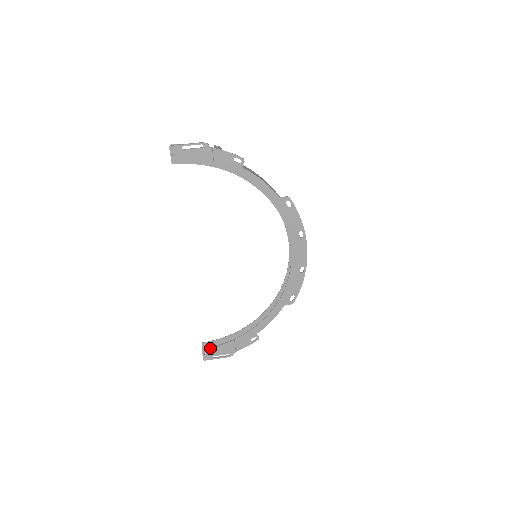
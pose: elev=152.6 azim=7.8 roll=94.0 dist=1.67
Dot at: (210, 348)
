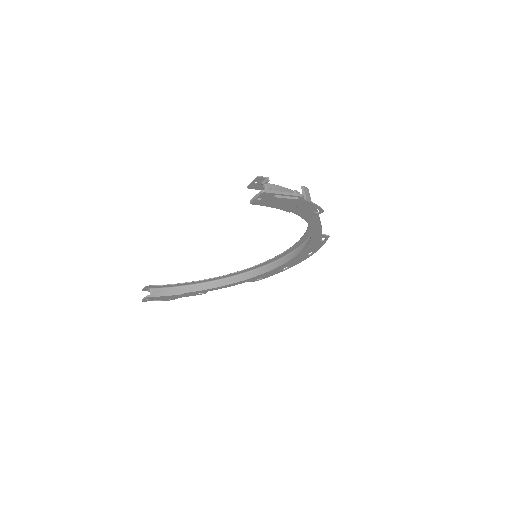
Dot at: (156, 297)
